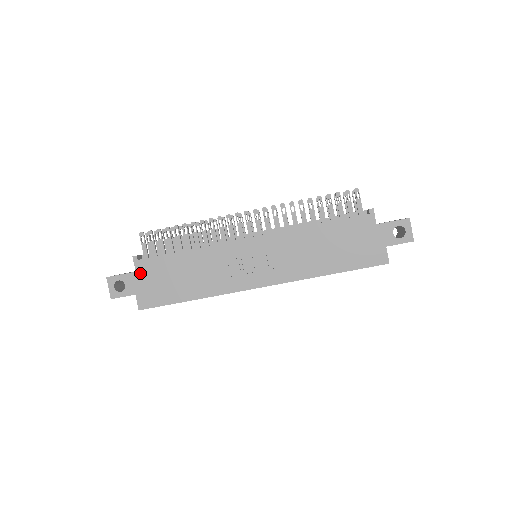
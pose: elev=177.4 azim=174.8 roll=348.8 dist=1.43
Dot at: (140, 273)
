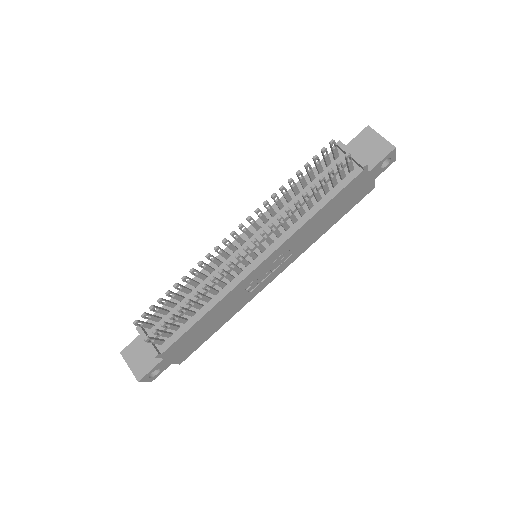
Dot at: (169, 356)
